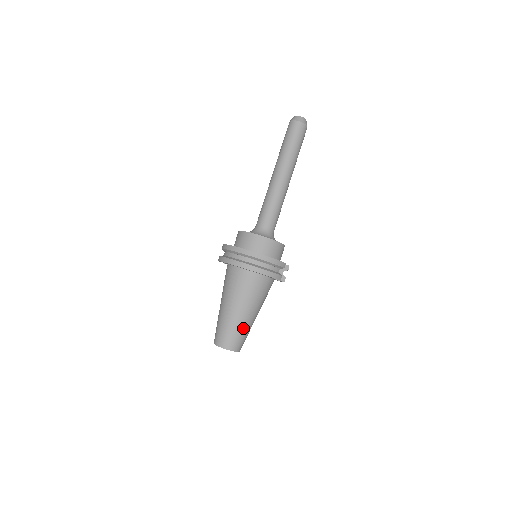
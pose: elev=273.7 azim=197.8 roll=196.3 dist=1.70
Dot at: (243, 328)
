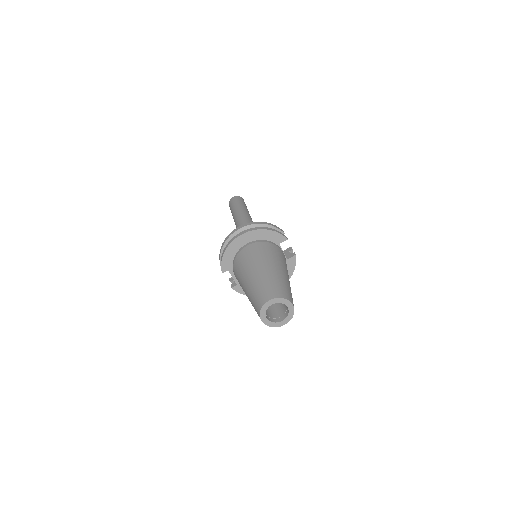
Dot at: (280, 279)
